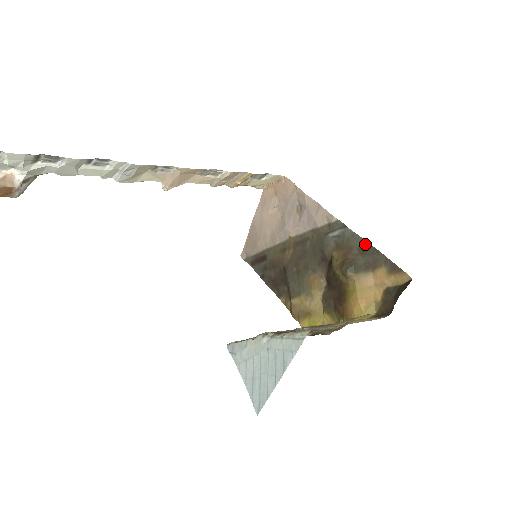
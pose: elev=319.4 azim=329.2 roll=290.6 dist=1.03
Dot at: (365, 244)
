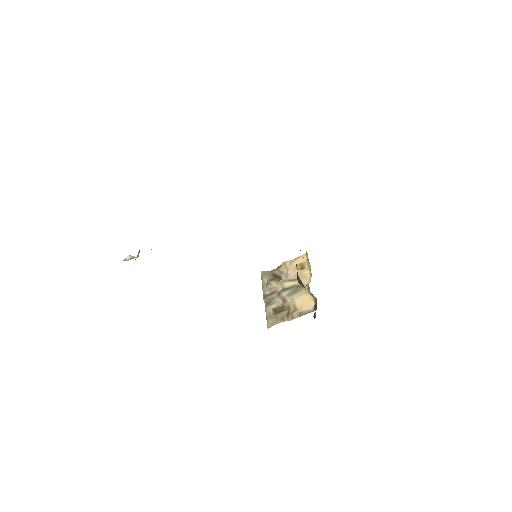
Dot at: occluded
